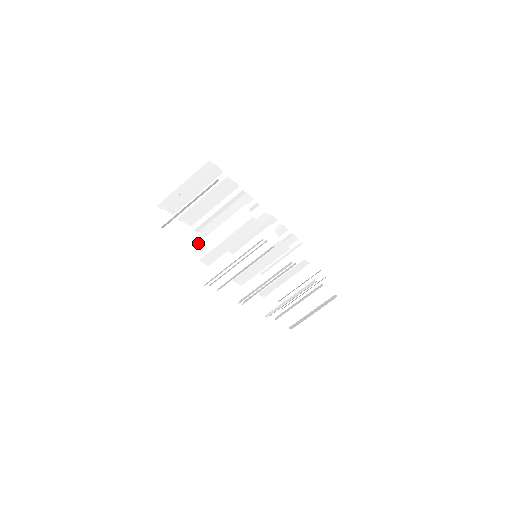
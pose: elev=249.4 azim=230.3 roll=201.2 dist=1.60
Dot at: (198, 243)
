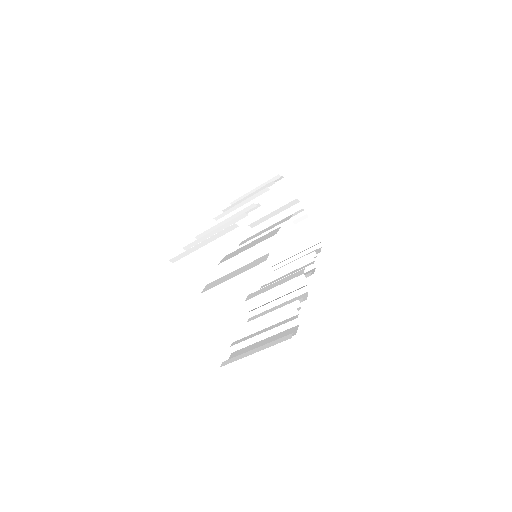
Dot at: (207, 291)
